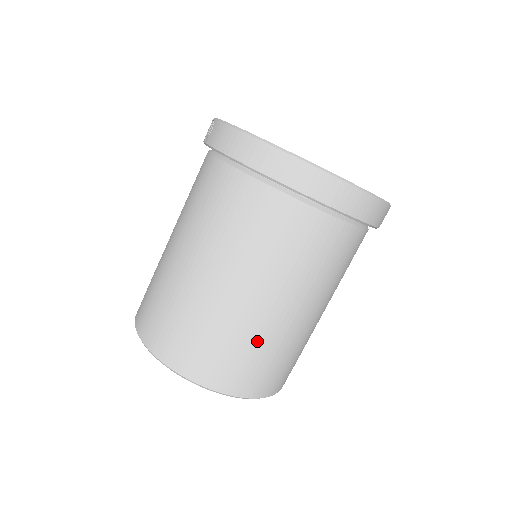
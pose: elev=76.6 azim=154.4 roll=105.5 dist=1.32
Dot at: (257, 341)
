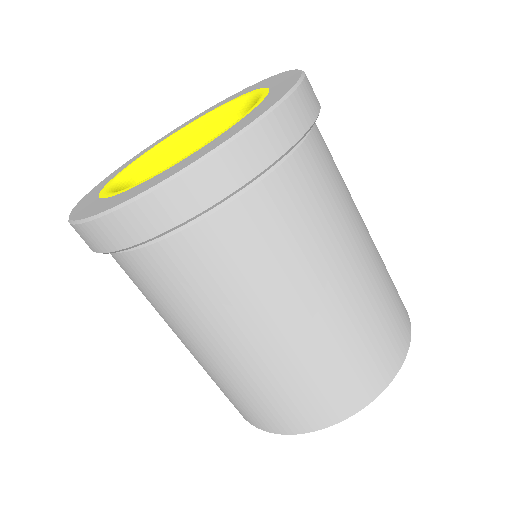
Dot at: (230, 384)
